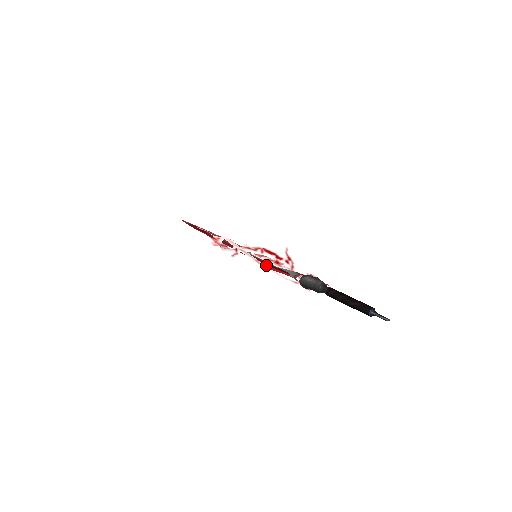
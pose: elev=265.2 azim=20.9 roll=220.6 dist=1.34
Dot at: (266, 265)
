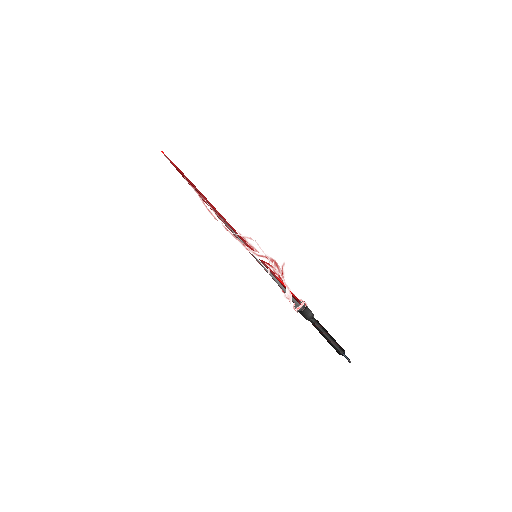
Dot at: (287, 288)
